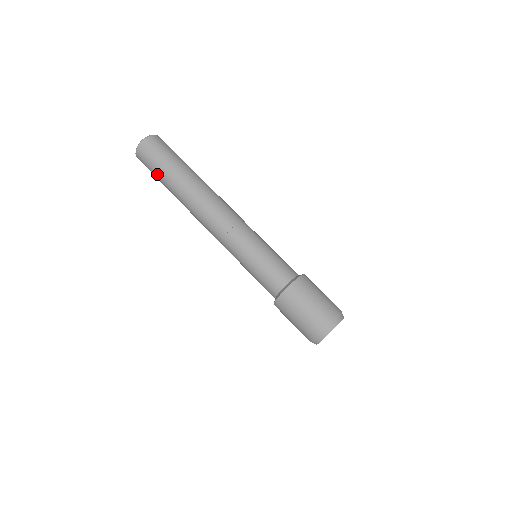
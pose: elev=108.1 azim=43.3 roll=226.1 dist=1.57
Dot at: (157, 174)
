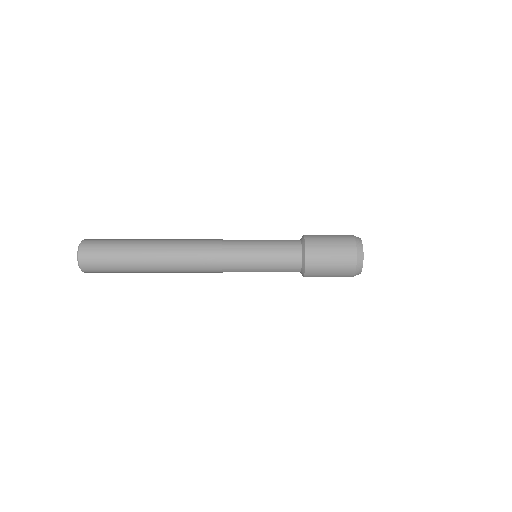
Dot at: (117, 266)
